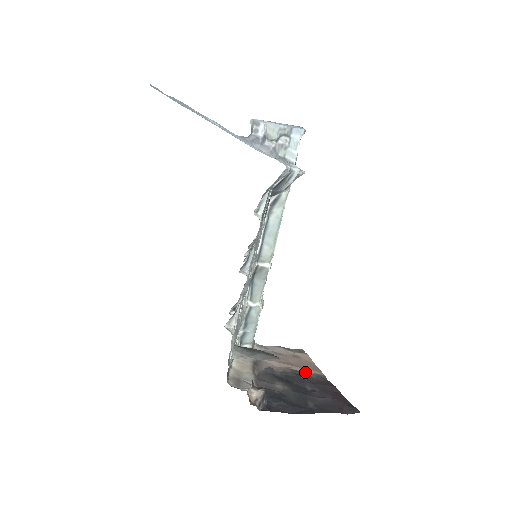
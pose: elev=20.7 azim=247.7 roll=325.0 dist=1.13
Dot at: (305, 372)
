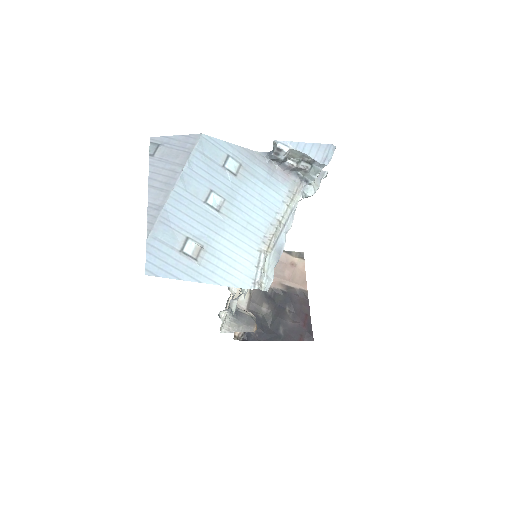
Dot at: (292, 287)
